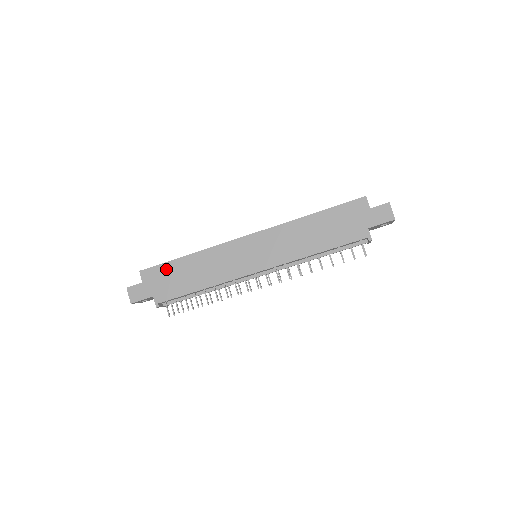
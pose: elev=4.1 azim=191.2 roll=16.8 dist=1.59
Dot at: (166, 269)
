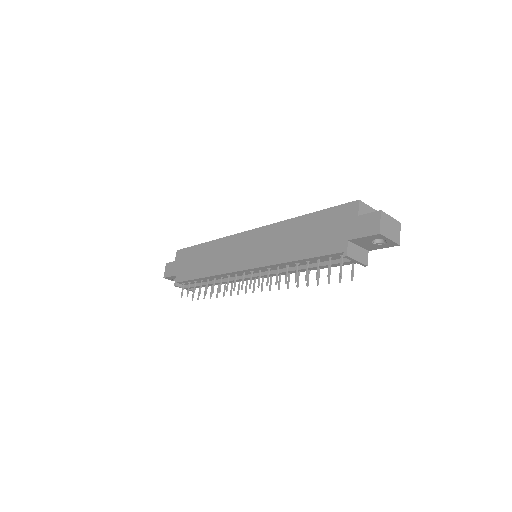
Dot at: (190, 252)
